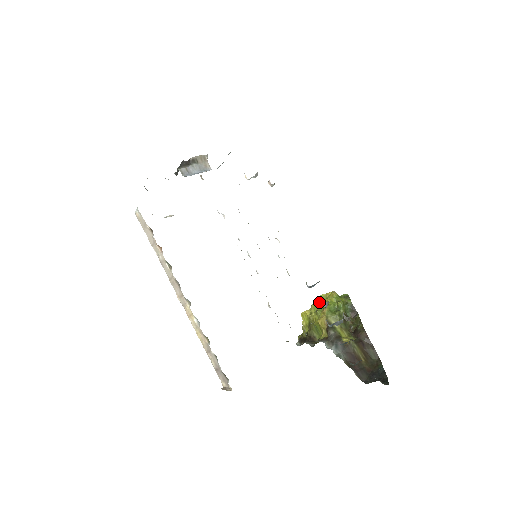
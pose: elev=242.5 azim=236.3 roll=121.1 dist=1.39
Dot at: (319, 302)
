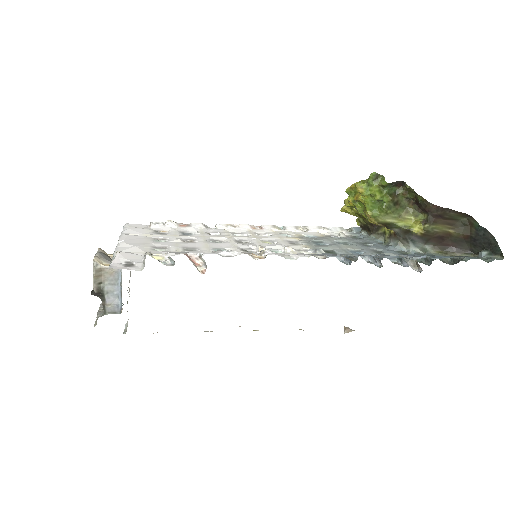
Dot at: (351, 203)
